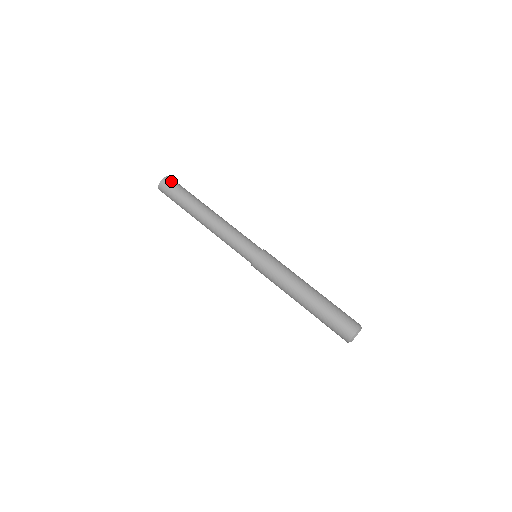
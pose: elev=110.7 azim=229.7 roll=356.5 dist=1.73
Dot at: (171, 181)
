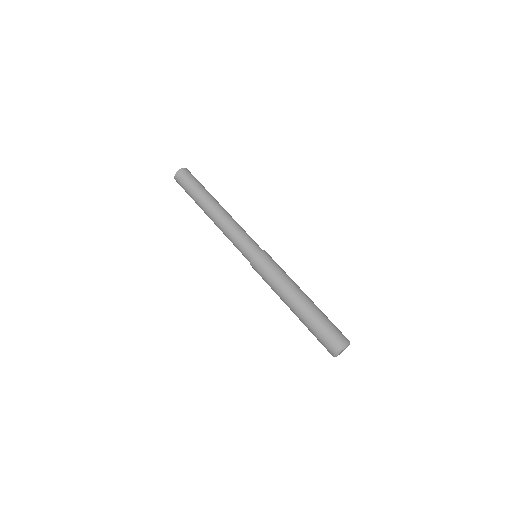
Dot at: (182, 176)
